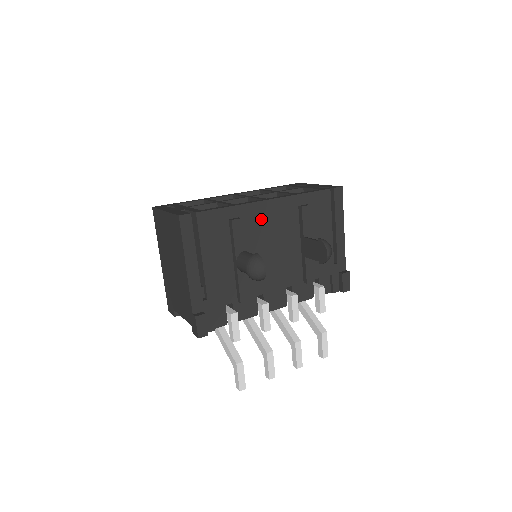
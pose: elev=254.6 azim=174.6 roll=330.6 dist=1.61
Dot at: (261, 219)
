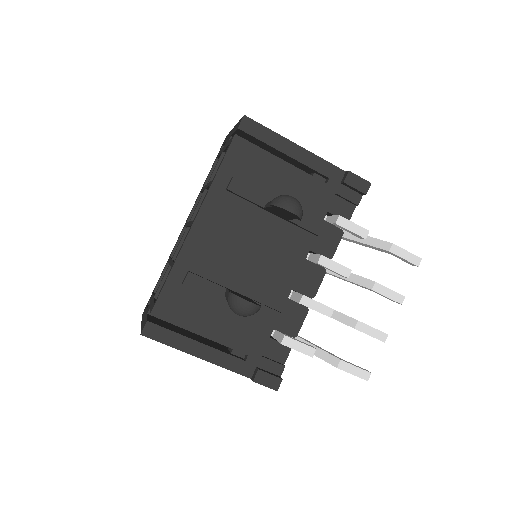
Dot at: (208, 245)
